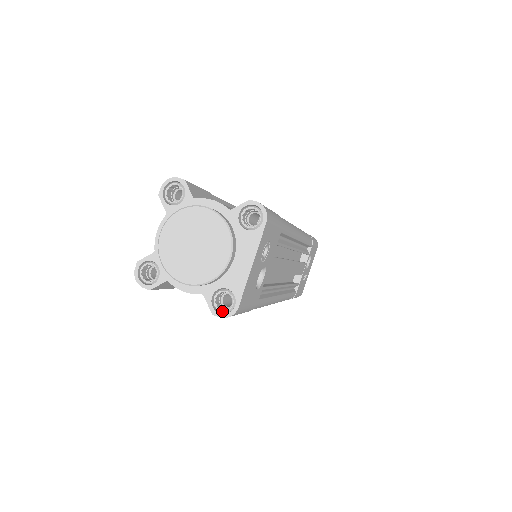
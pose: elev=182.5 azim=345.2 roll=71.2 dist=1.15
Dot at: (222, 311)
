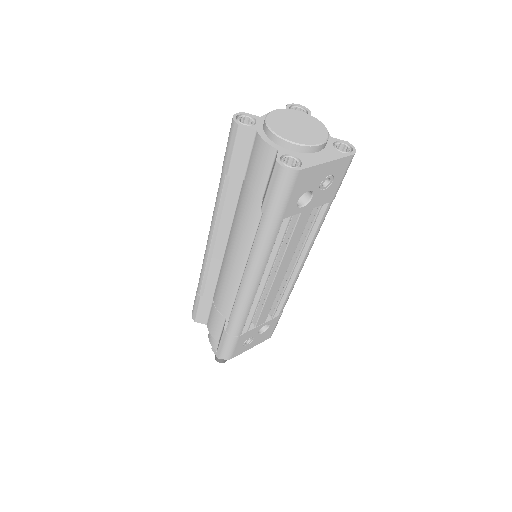
Dot at: (286, 164)
